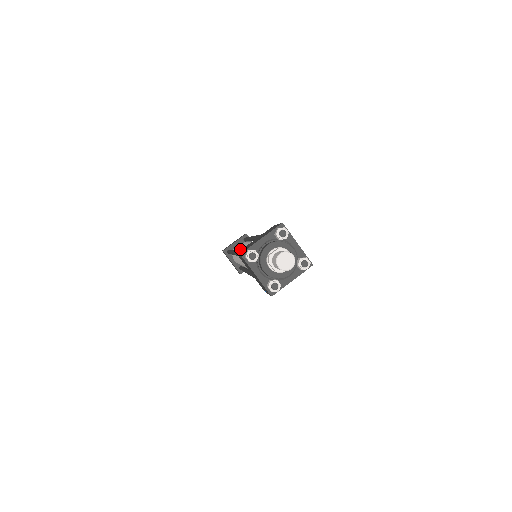
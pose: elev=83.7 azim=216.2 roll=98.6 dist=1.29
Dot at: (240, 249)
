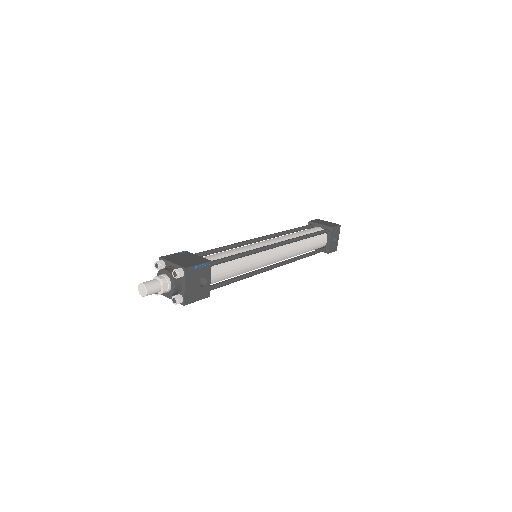
Dot at: occluded
